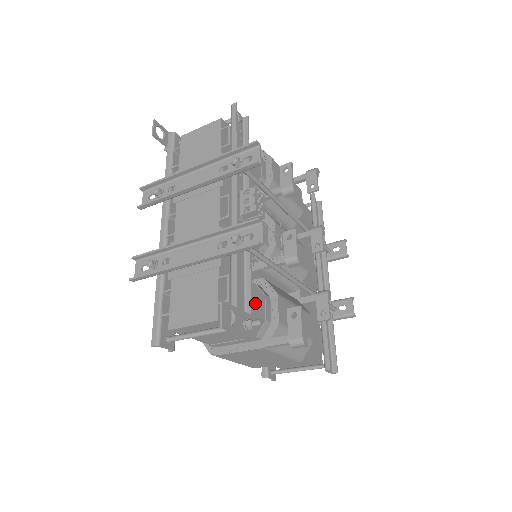
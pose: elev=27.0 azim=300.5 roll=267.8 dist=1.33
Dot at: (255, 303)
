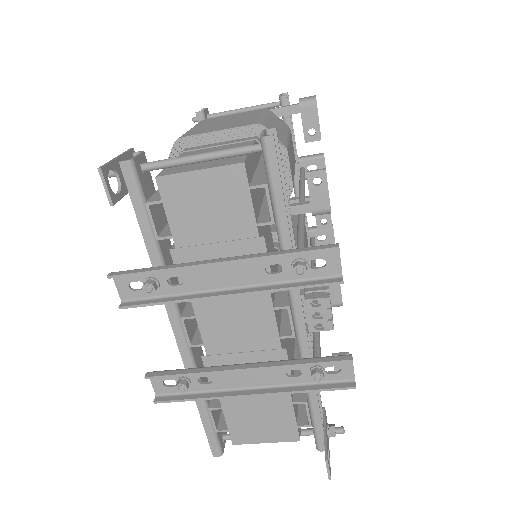
Dot at: occluded
